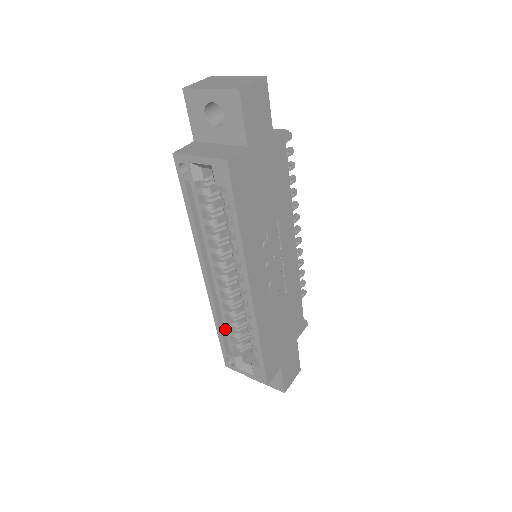
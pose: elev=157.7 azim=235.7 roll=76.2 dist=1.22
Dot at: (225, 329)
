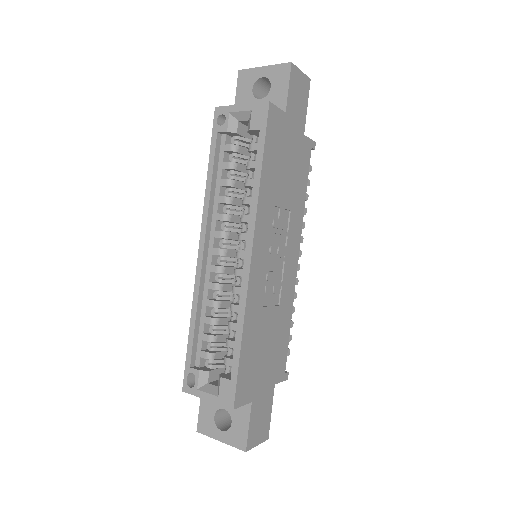
Dot at: (199, 330)
